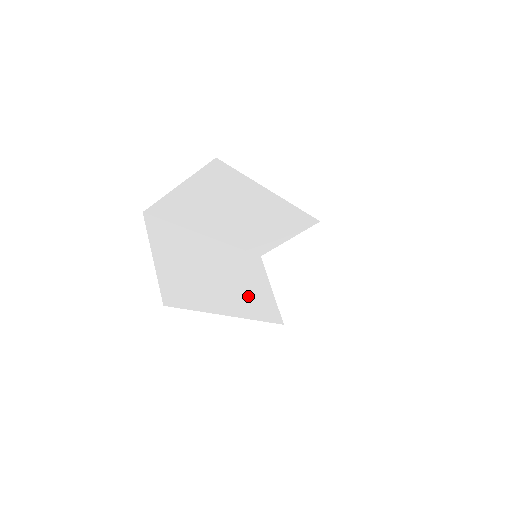
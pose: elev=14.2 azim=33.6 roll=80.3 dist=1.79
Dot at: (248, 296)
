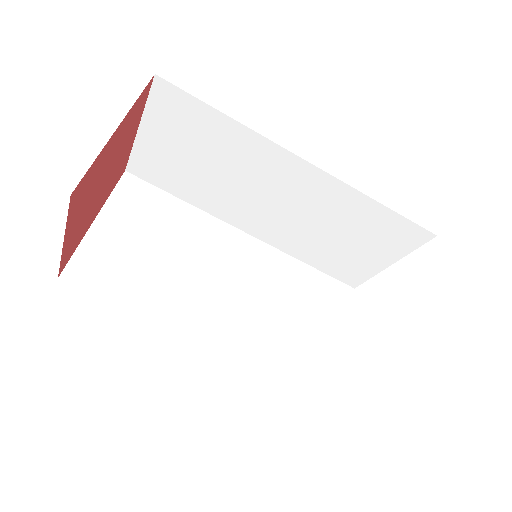
Dot at: (271, 329)
